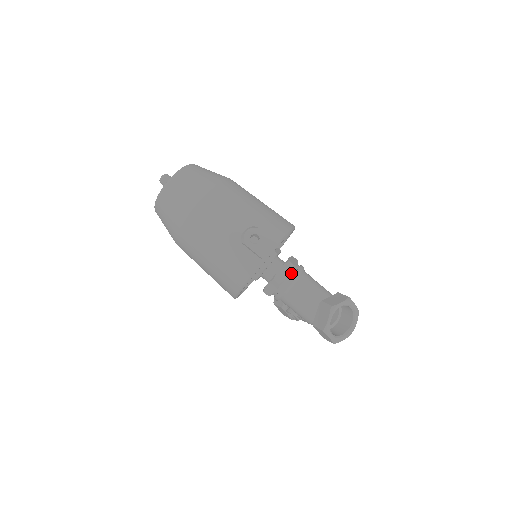
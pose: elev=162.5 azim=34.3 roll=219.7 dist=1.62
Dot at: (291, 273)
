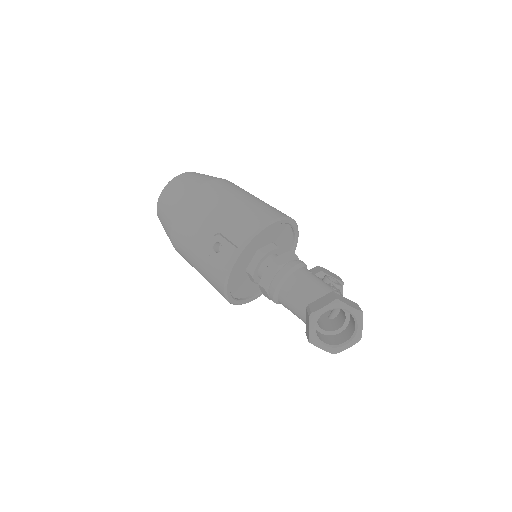
Dot at: (277, 275)
